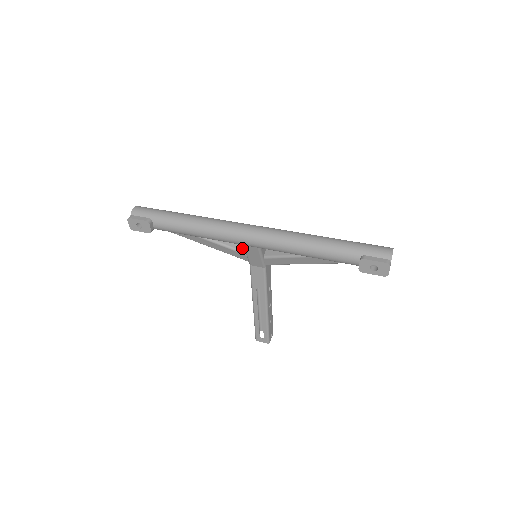
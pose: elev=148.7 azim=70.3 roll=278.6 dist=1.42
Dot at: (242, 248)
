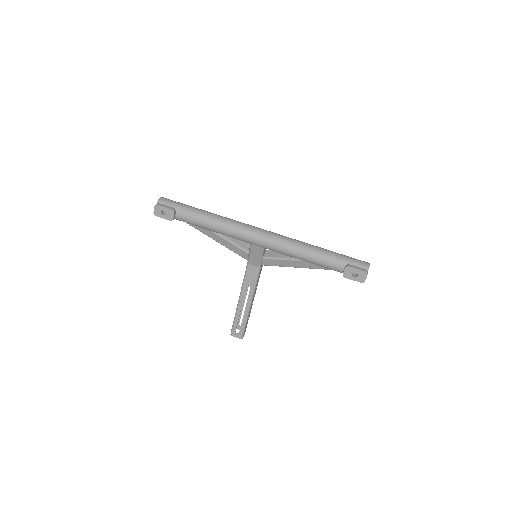
Dot at: (246, 247)
